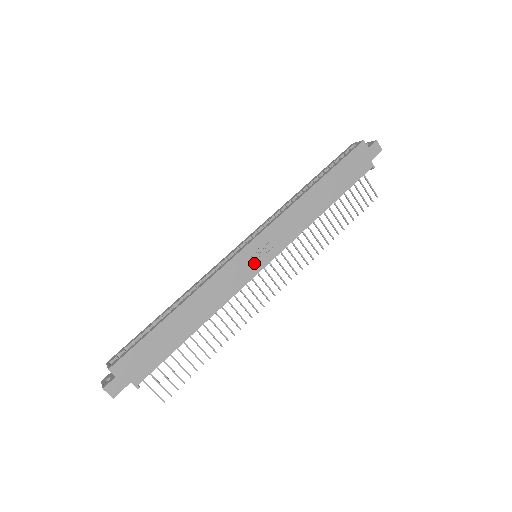
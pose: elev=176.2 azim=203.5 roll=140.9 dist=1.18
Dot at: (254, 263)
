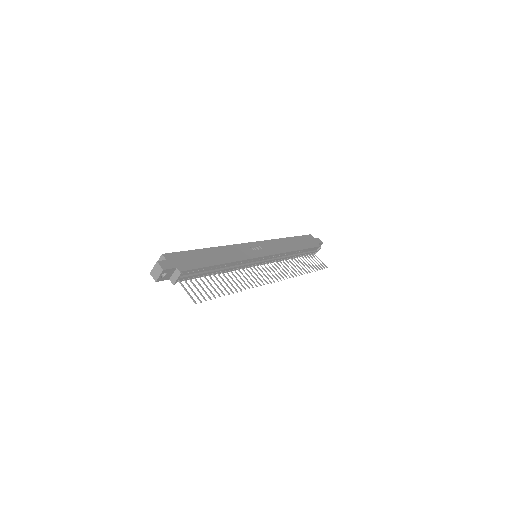
Dot at: (256, 252)
